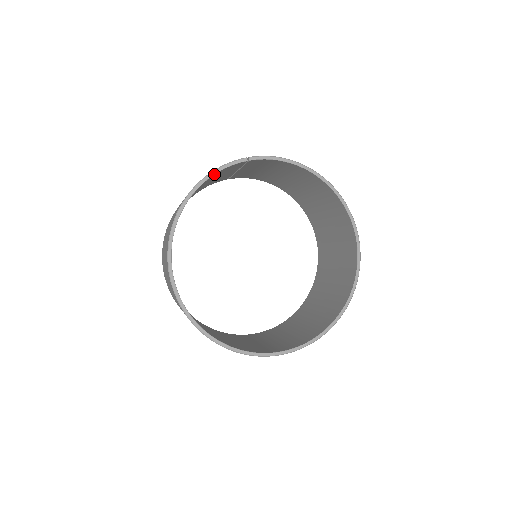
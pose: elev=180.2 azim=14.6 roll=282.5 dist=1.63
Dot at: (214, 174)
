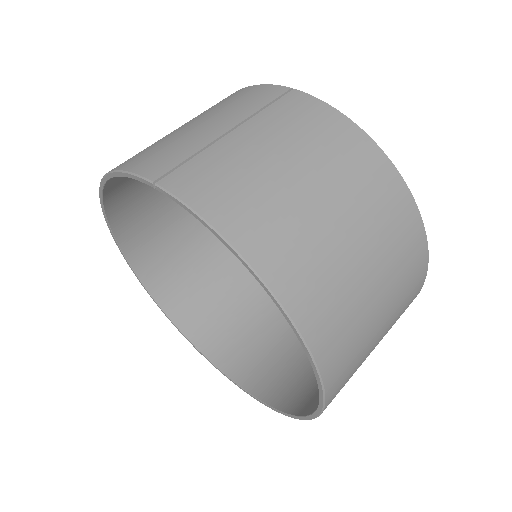
Dot at: (119, 176)
